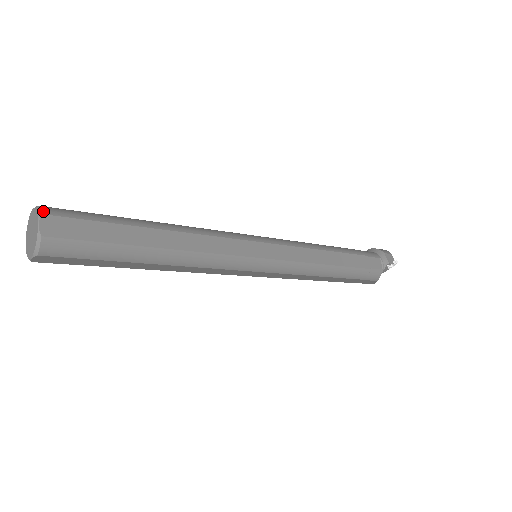
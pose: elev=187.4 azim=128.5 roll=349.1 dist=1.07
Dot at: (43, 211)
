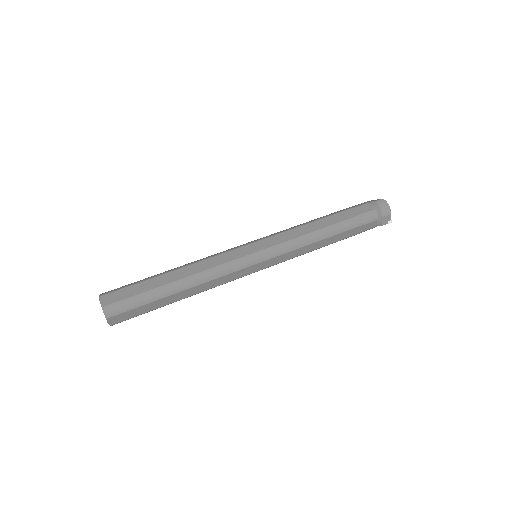
Dot at: (108, 316)
